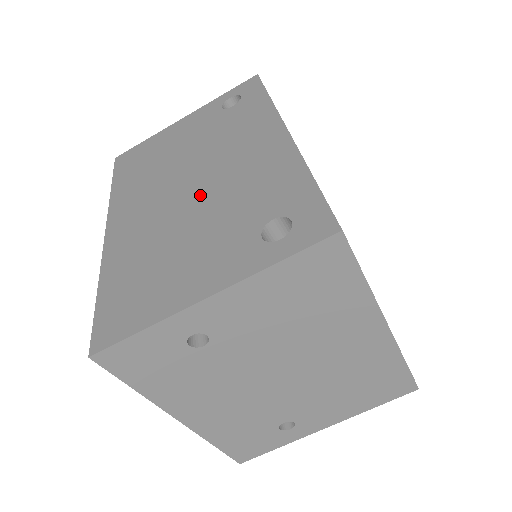
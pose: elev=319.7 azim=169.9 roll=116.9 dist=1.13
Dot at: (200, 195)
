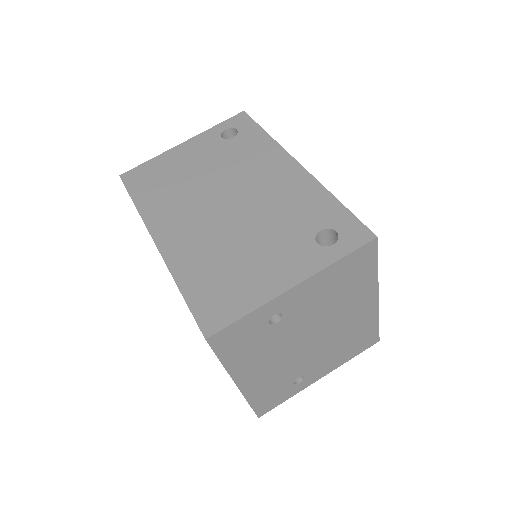
Dot at: (243, 212)
